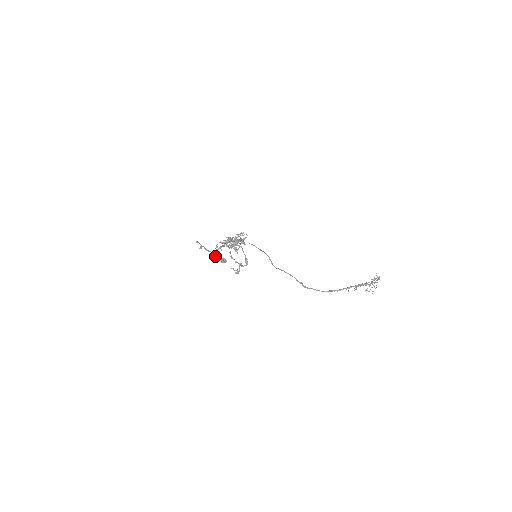
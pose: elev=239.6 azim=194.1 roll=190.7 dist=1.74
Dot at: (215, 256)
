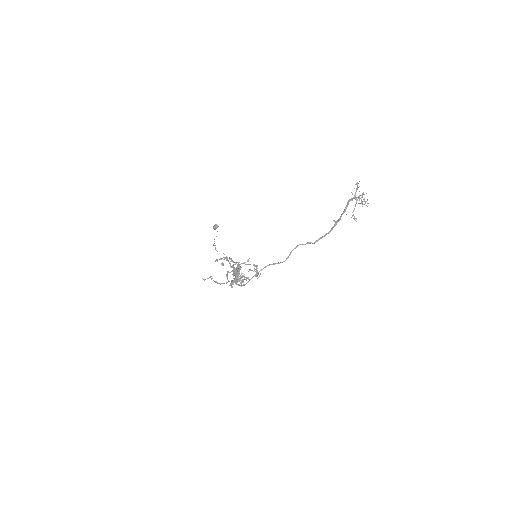
Dot at: (222, 262)
